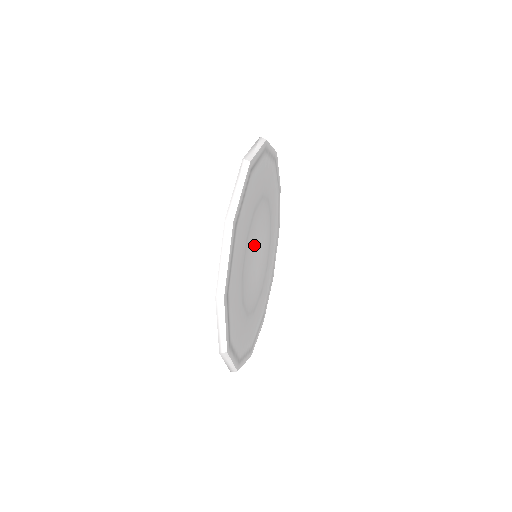
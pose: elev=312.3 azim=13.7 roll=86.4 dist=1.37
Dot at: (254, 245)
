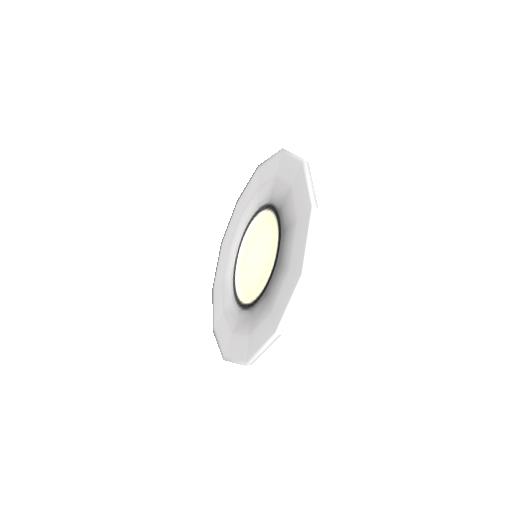
Dot at: (269, 243)
